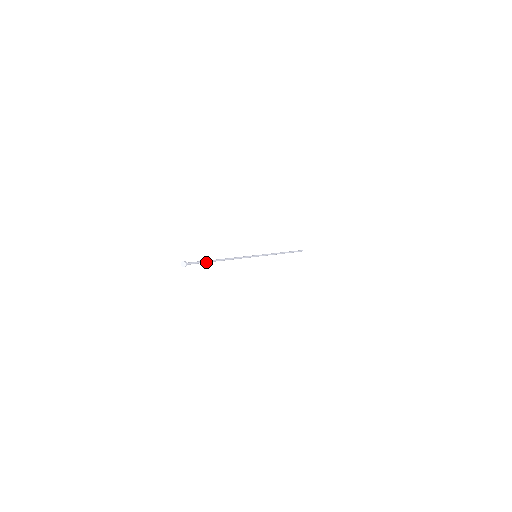
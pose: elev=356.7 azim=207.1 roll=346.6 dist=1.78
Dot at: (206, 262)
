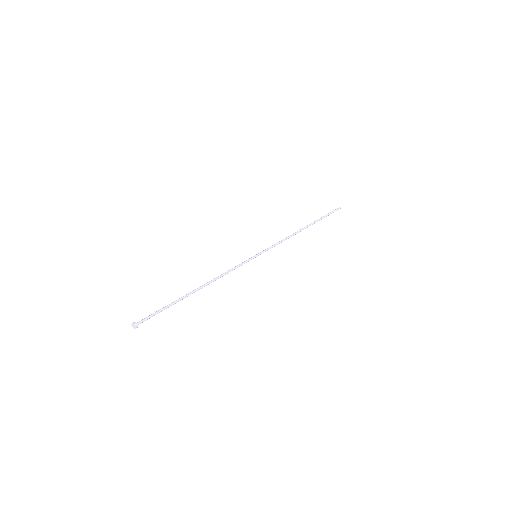
Dot at: (171, 305)
